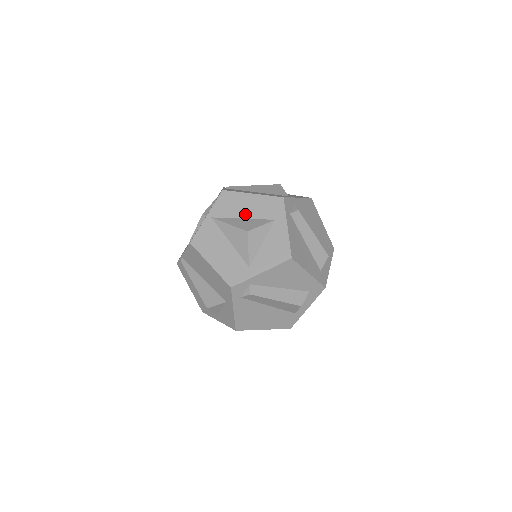
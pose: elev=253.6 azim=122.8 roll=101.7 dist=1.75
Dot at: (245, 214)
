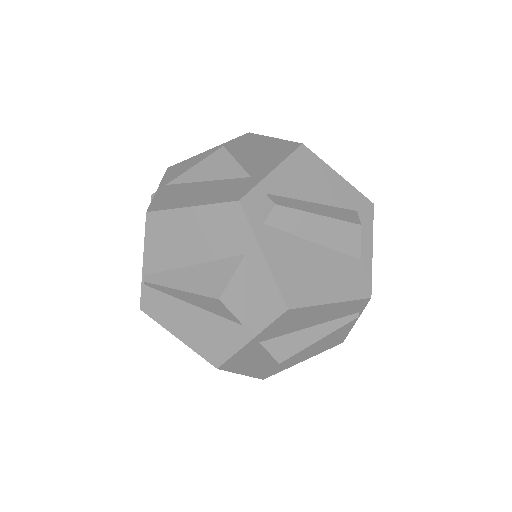
Dot at: occluded
